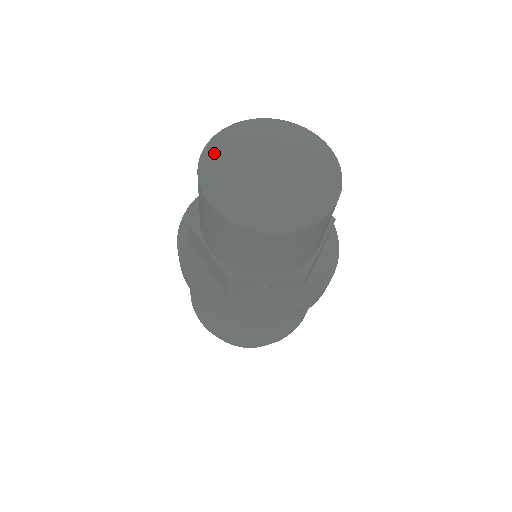
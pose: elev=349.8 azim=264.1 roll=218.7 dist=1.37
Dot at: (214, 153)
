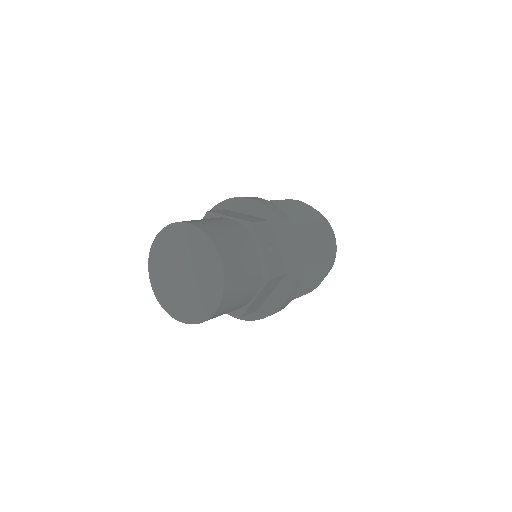
Dot at: (157, 249)
